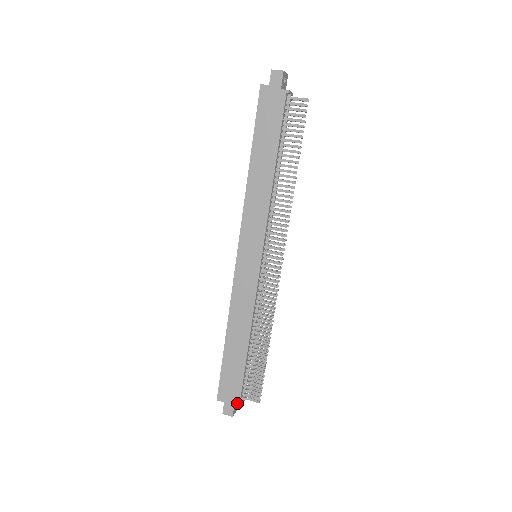
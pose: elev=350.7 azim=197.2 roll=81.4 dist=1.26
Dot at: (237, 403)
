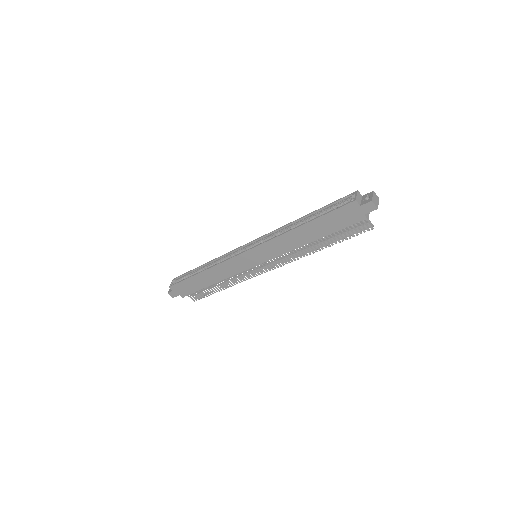
Dot at: (181, 296)
